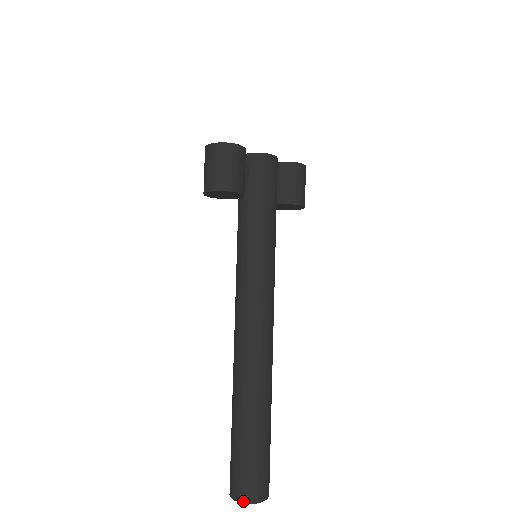
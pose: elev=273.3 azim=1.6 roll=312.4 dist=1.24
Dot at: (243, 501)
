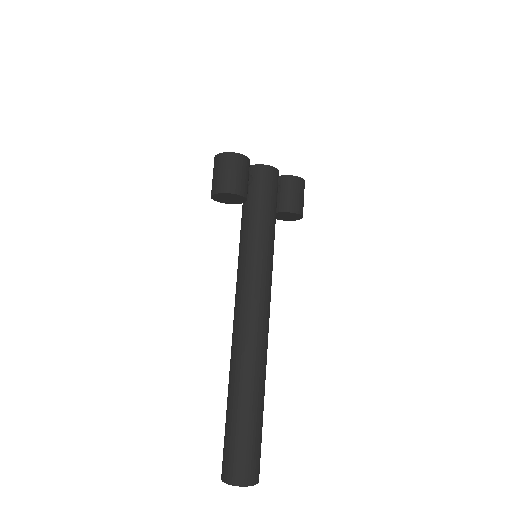
Dot at: (233, 483)
